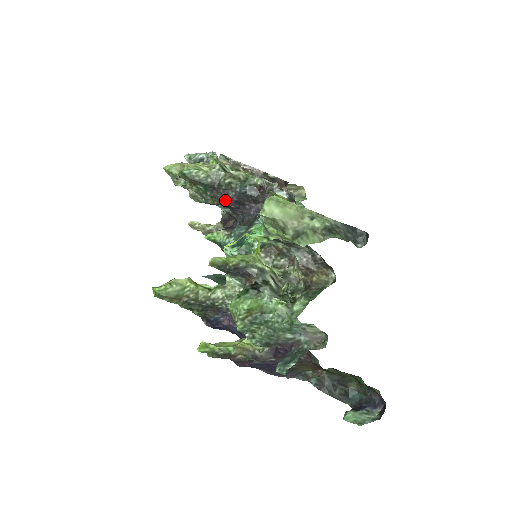
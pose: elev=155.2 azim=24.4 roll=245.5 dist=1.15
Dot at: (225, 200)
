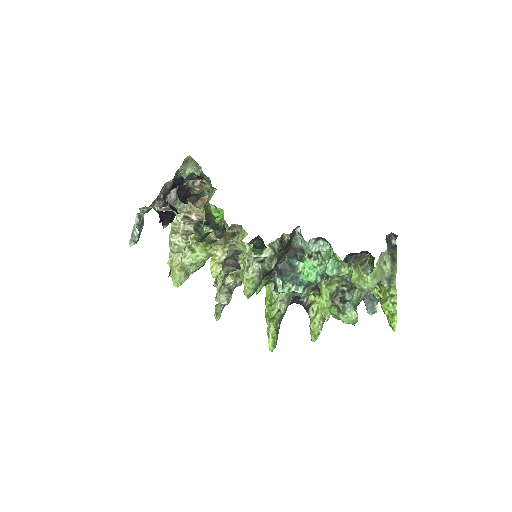
Dot at: occluded
